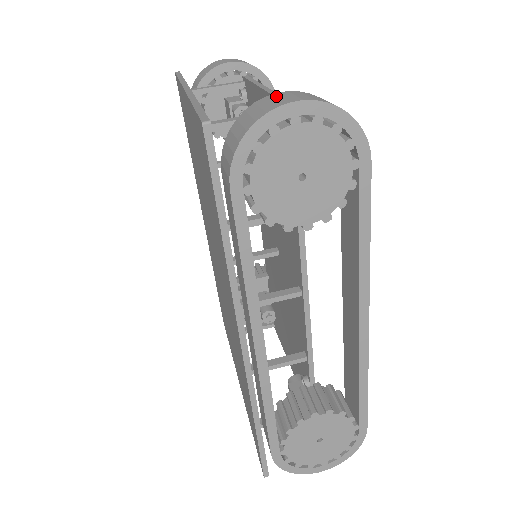
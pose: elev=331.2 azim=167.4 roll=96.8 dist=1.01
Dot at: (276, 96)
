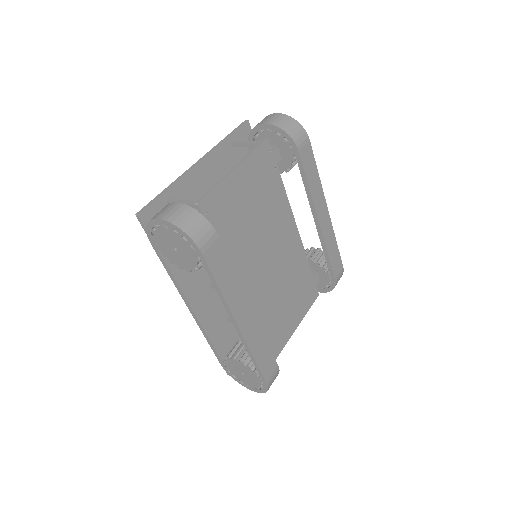
Dot at: (169, 207)
